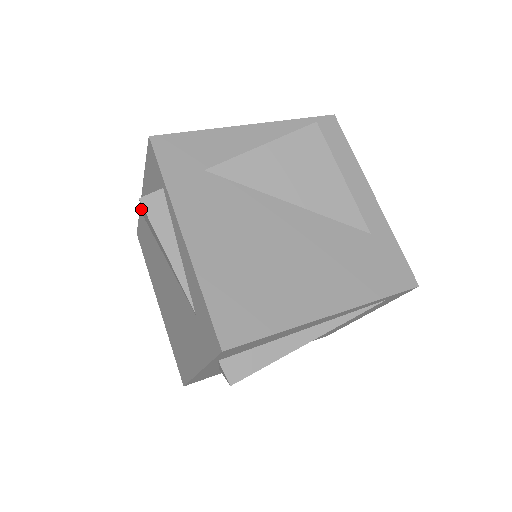
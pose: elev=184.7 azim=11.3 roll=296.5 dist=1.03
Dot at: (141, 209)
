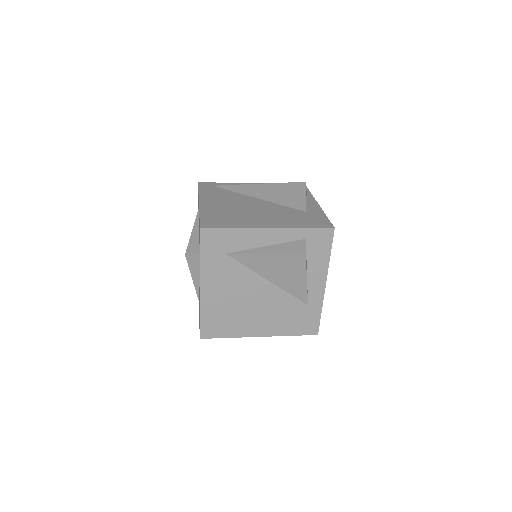
Dot at: occluded
